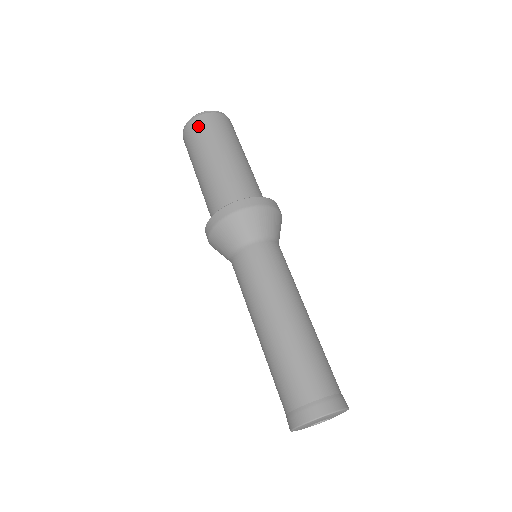
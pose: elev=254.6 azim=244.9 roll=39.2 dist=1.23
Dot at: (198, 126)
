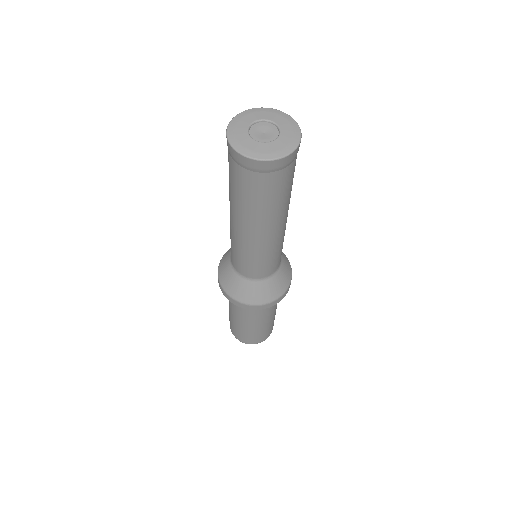
Dot at: occluded
